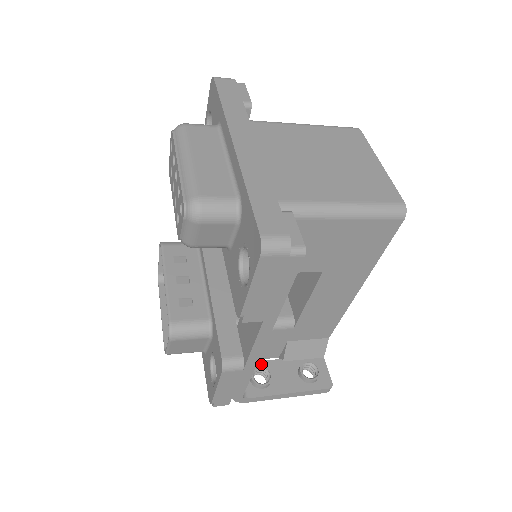
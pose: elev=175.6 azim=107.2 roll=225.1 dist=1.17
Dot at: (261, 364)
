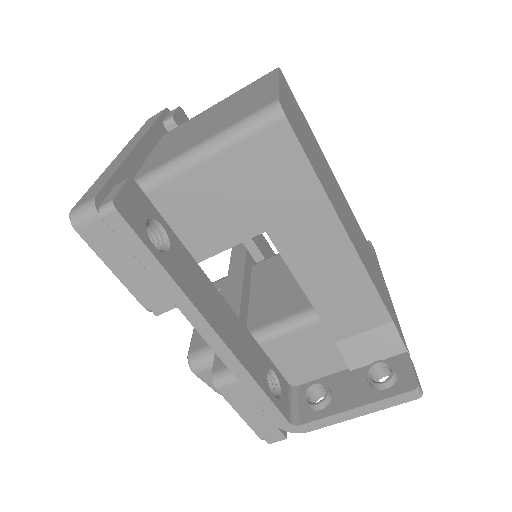
Dot at: (322, 381)
